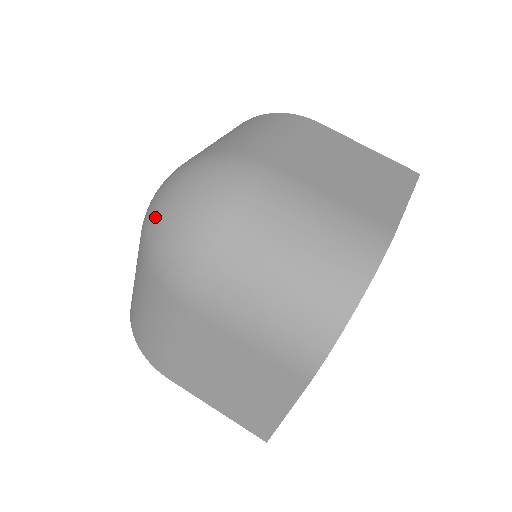
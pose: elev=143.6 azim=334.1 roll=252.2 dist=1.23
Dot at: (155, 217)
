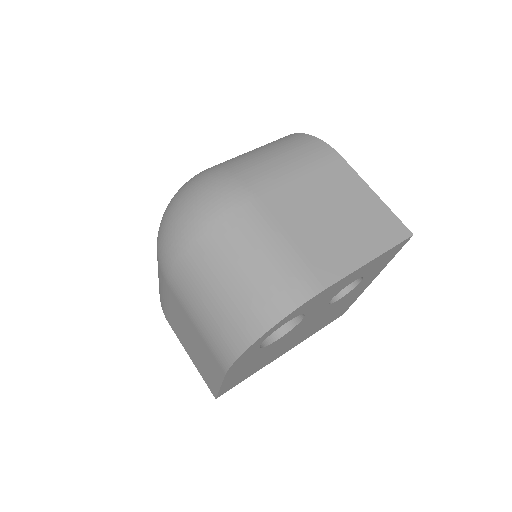
Dot at: (167, 209)
